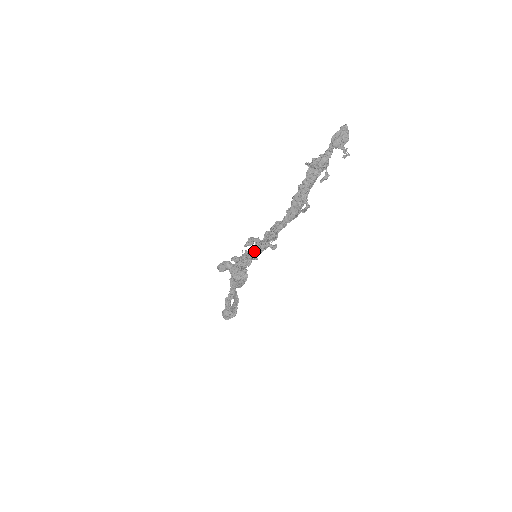
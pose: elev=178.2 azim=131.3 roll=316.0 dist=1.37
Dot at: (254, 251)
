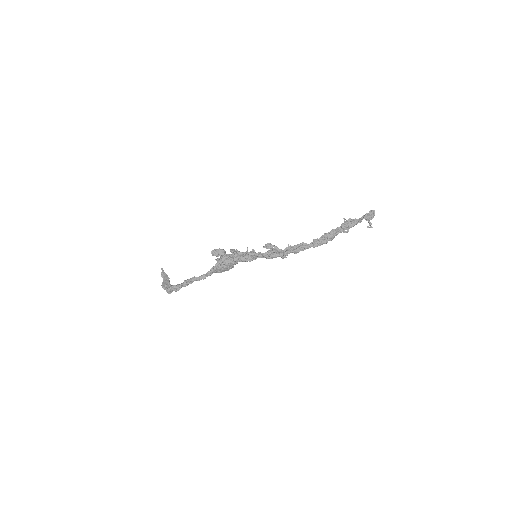
Dot at: (273, 254)
